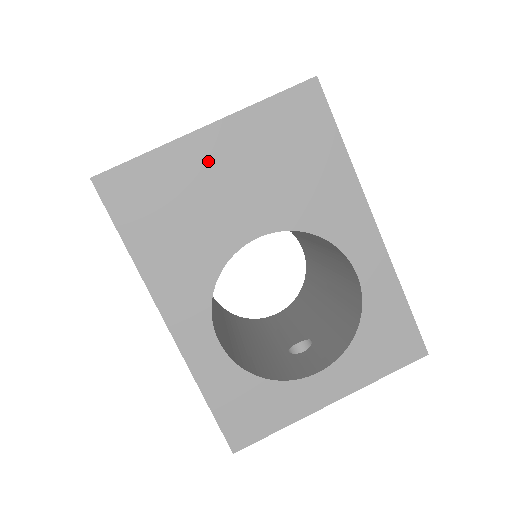
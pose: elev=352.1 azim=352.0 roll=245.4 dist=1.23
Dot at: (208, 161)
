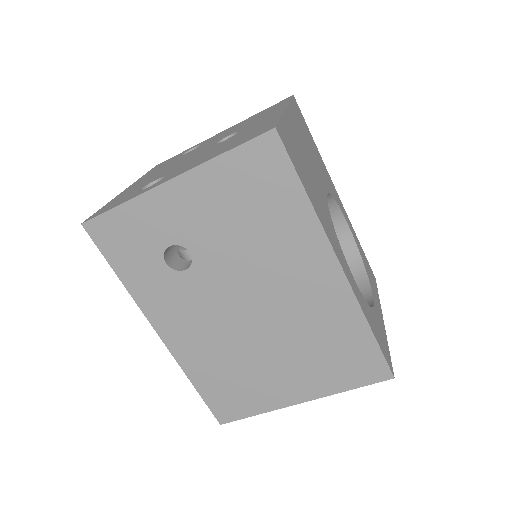
Dot at: (297, 134)
